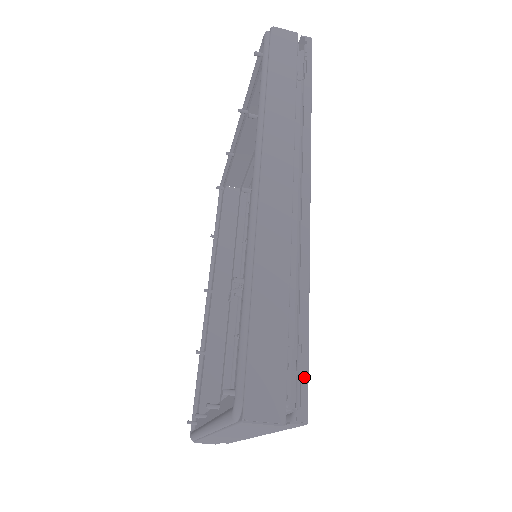
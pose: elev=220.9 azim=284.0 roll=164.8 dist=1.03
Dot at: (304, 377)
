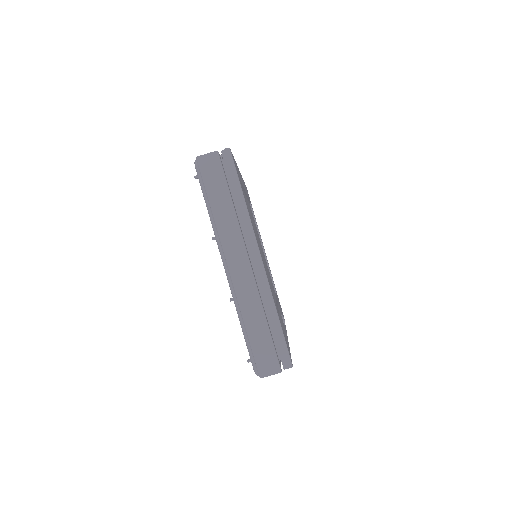
Dot at: occluded
